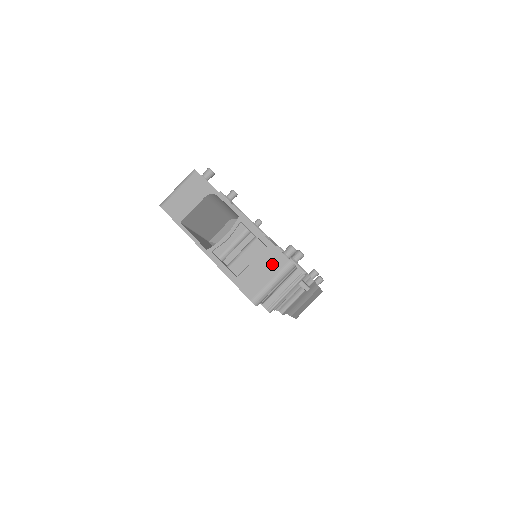
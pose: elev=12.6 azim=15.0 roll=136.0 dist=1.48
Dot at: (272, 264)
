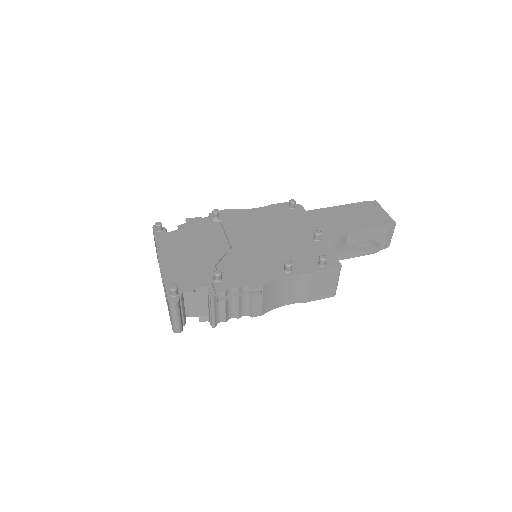
Dot at: occluded
